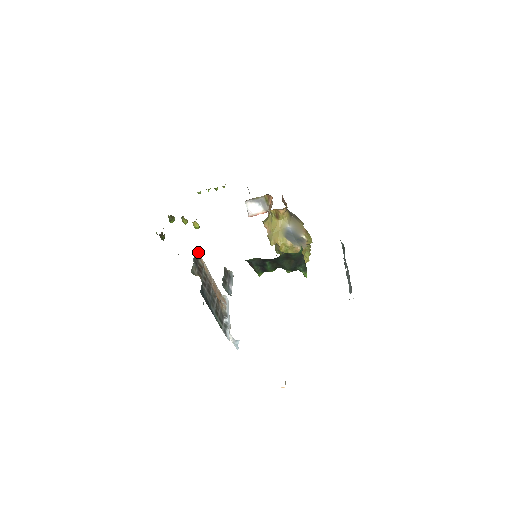
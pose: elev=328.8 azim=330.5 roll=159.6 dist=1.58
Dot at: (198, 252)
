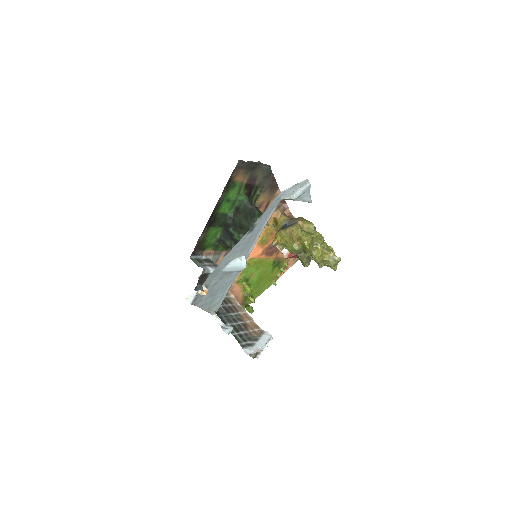
Dot at: occluded
